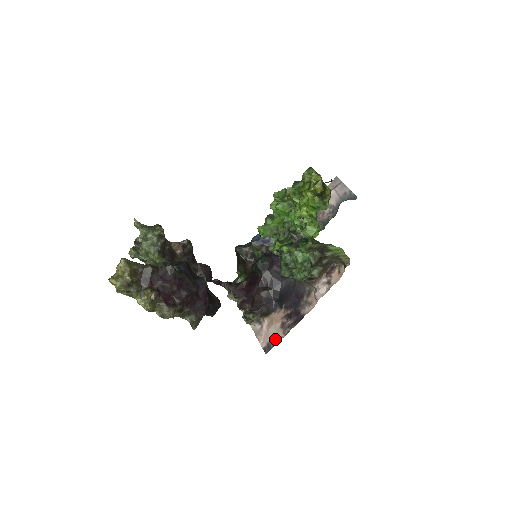
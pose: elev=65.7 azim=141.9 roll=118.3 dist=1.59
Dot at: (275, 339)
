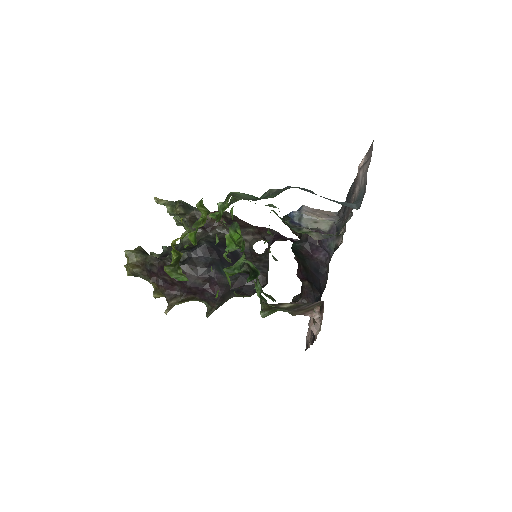
Dot at: (308, 342)
